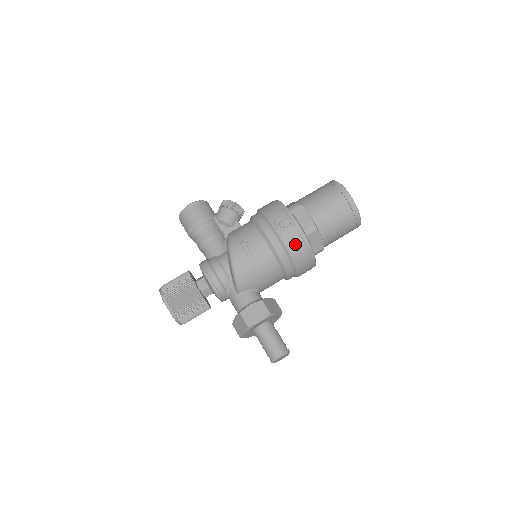
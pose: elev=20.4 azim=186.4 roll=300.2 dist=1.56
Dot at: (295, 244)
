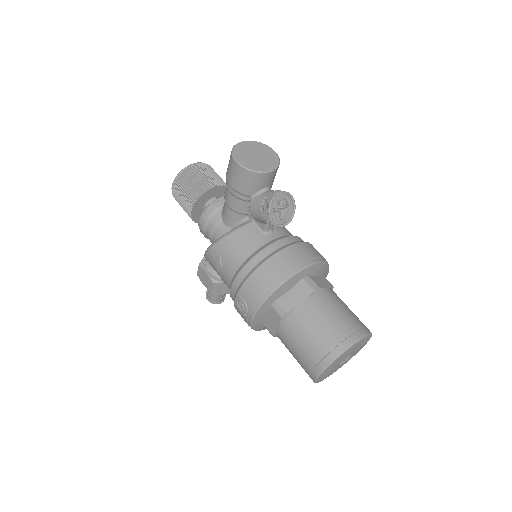
Dot at: occluded
